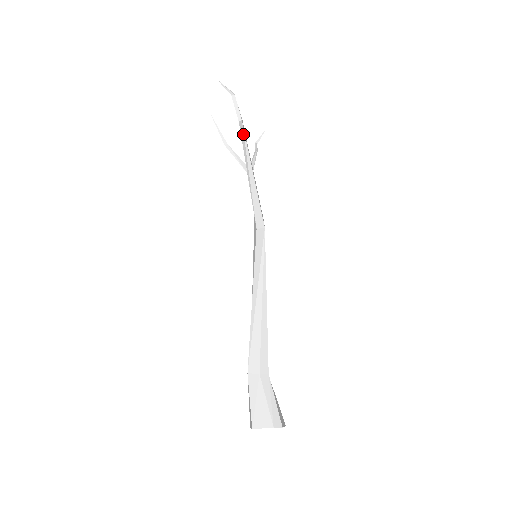
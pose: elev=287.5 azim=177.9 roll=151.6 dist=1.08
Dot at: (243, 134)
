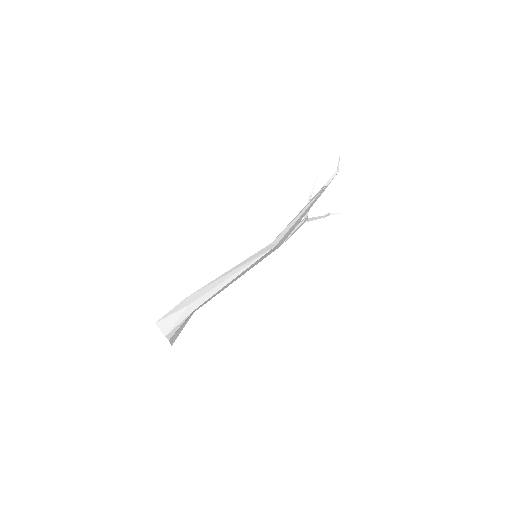
Dot at: (319, 193)
